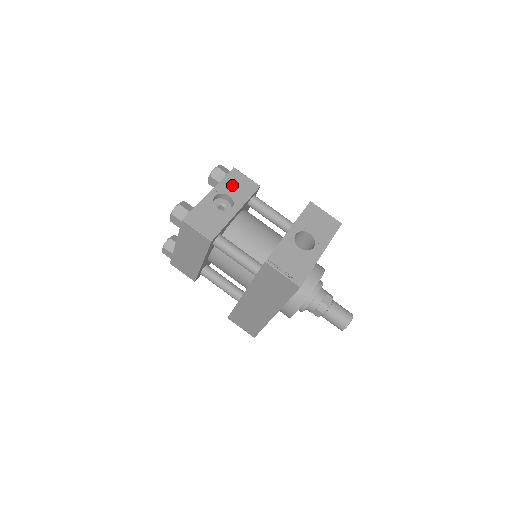
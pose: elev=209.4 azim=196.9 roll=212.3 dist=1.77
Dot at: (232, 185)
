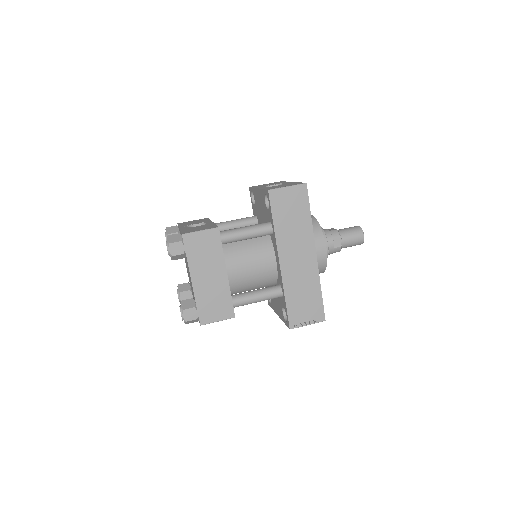
Dot at: (189, 223)
